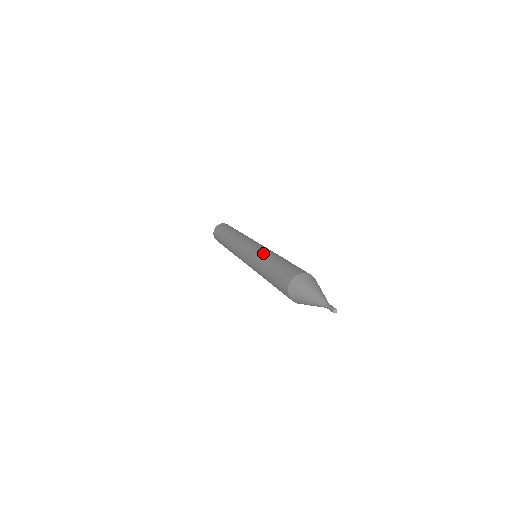
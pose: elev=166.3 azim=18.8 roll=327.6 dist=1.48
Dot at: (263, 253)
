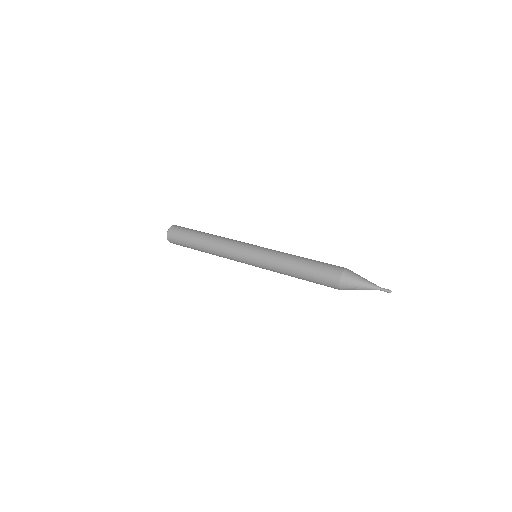
Dot at: (283, 253)
